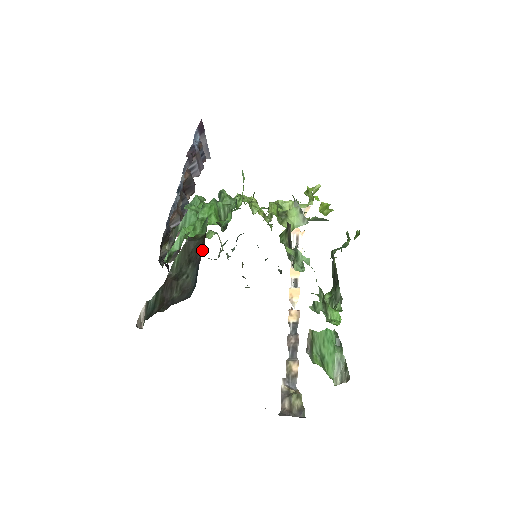
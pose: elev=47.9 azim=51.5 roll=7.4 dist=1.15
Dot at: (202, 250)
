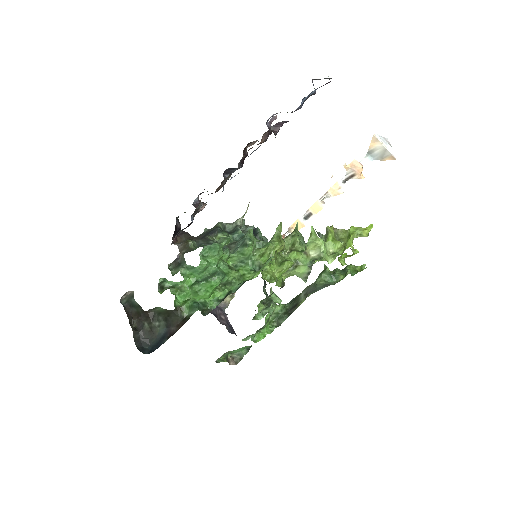
Dot at: (174, 331)
